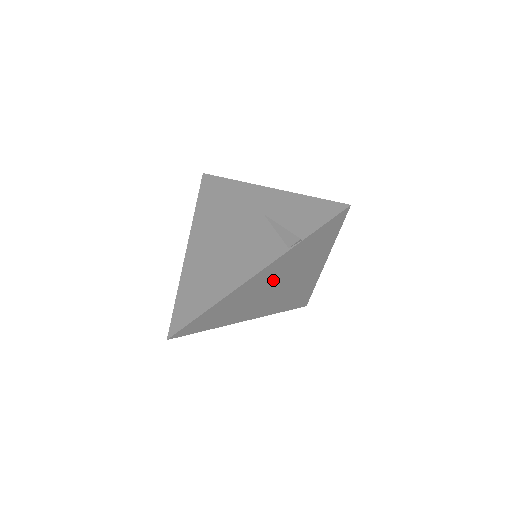
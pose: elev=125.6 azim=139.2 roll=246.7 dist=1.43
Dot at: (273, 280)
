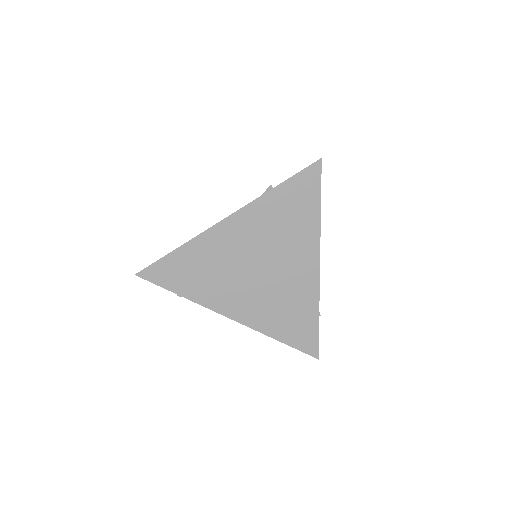
Dot at: (251, 247)
